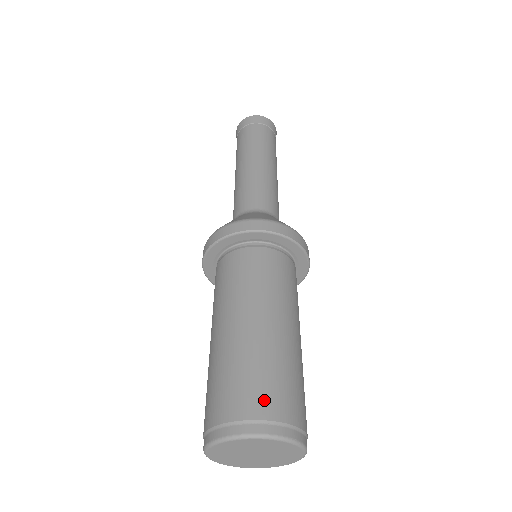
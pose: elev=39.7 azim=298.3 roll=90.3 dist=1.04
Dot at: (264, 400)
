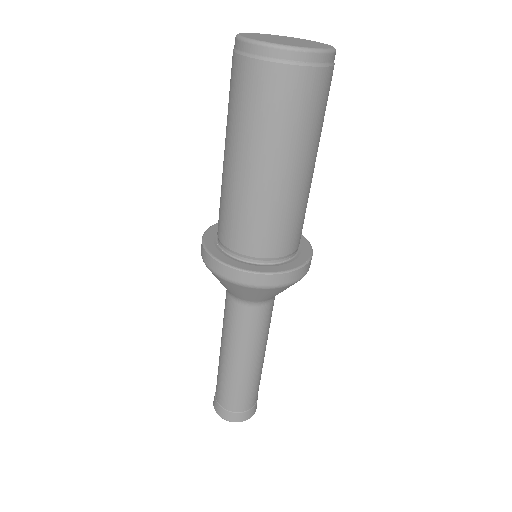
Dot at: occluded
